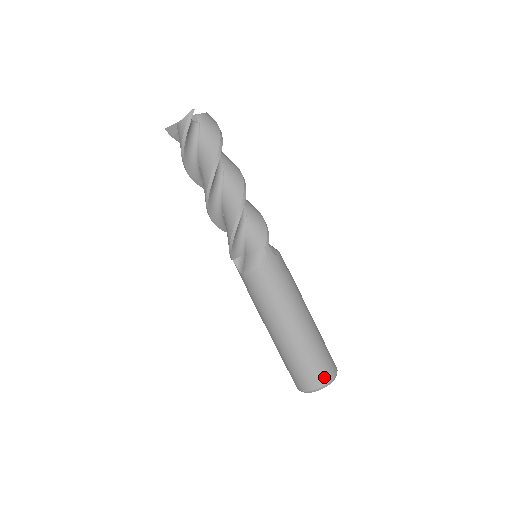
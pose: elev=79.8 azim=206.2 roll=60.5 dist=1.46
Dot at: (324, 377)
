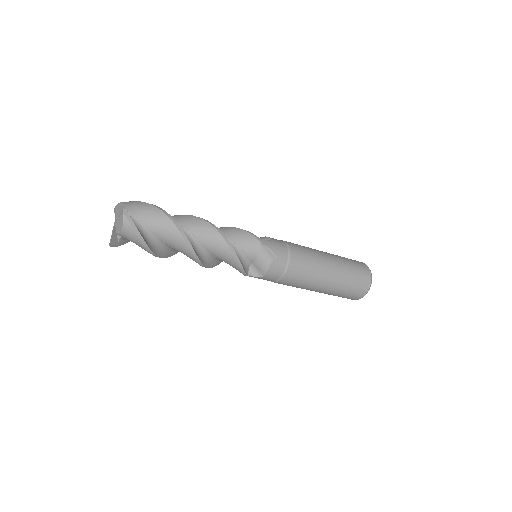
Dot at: occluded
